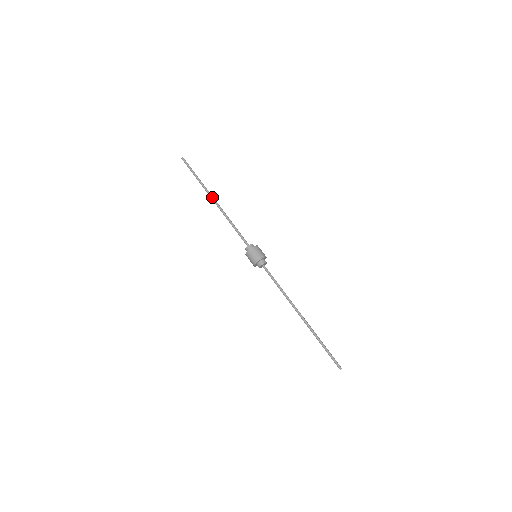
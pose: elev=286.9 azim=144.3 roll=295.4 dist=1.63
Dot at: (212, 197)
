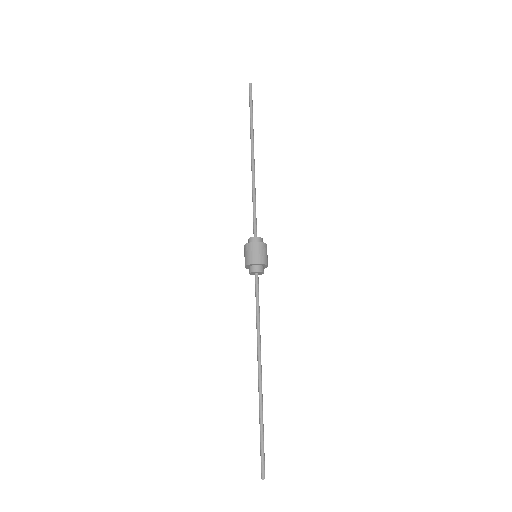
Dot at: (252, 150)
